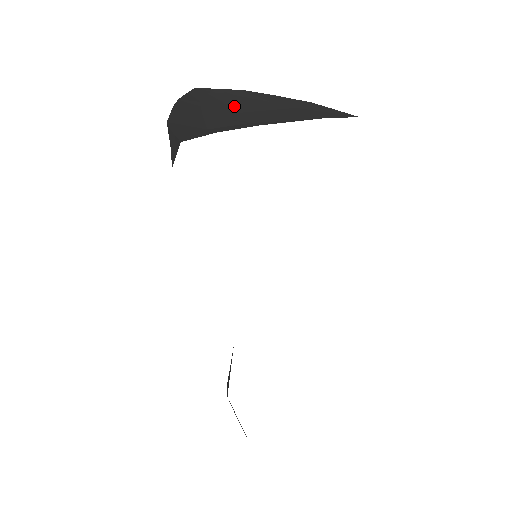
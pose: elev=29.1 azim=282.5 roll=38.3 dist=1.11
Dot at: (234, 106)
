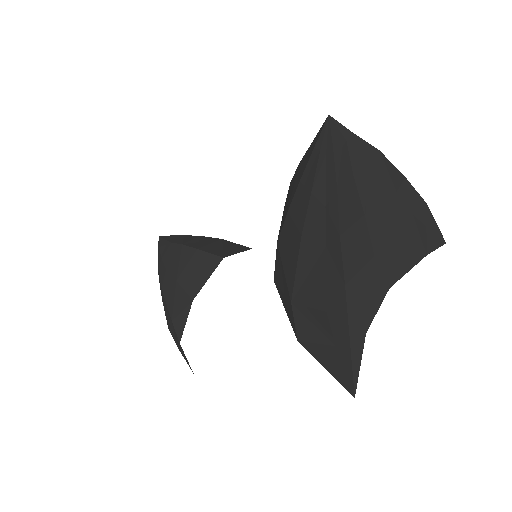
Dot at: (365, 195)
